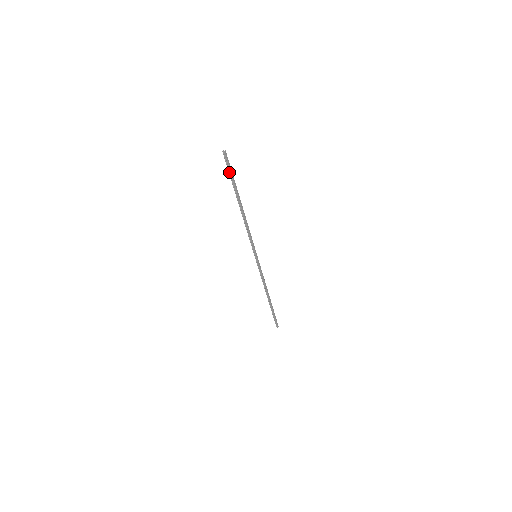
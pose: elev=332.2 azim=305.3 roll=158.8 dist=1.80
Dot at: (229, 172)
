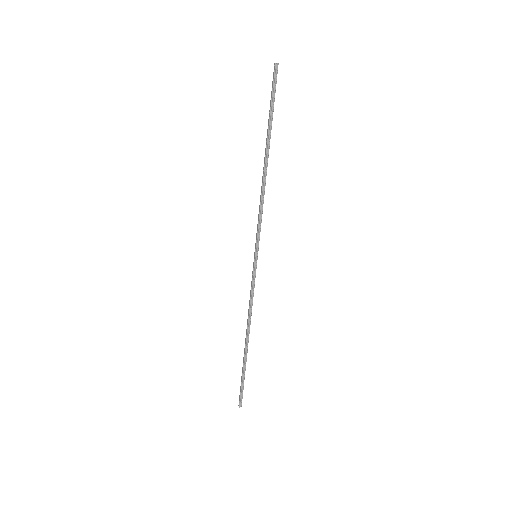
Dot at: (272, 98)
